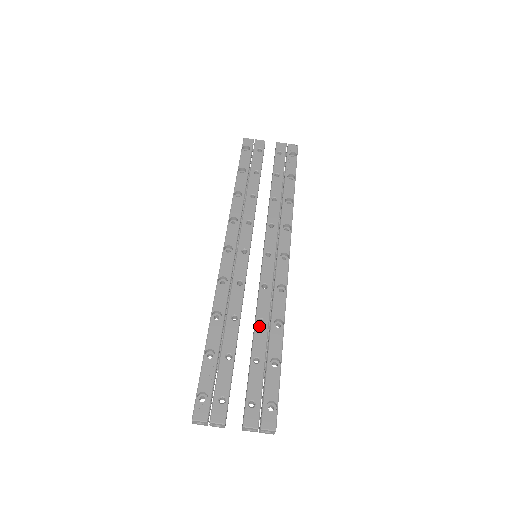
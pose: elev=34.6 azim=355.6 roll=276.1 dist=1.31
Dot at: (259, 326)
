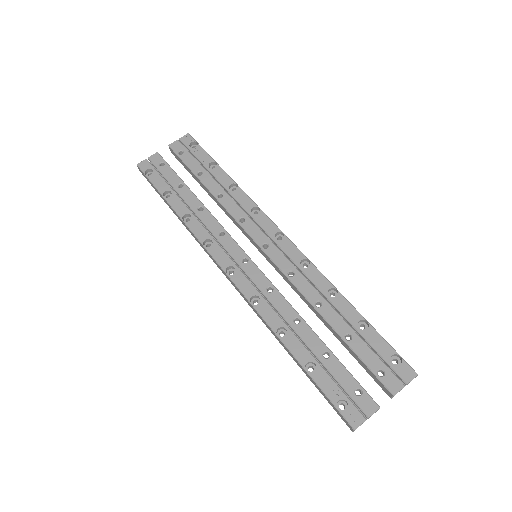
Dot at: (322, 309)
